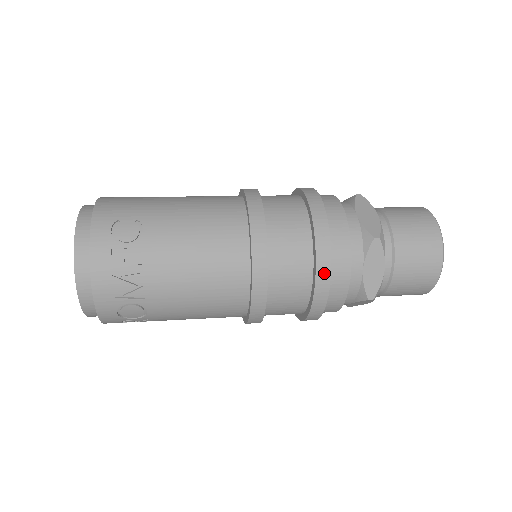
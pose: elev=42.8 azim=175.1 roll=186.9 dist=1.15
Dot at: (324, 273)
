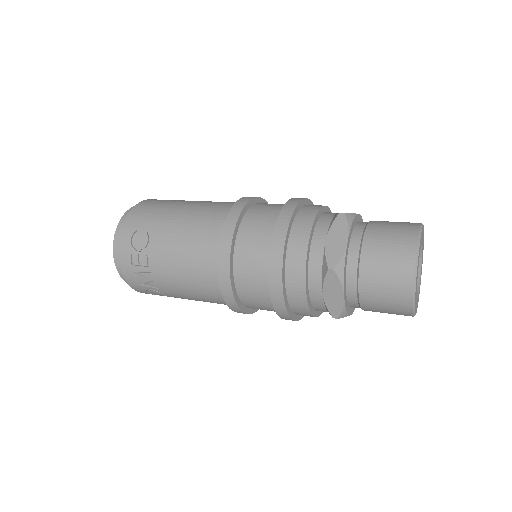
Dot at: (278, 295)
